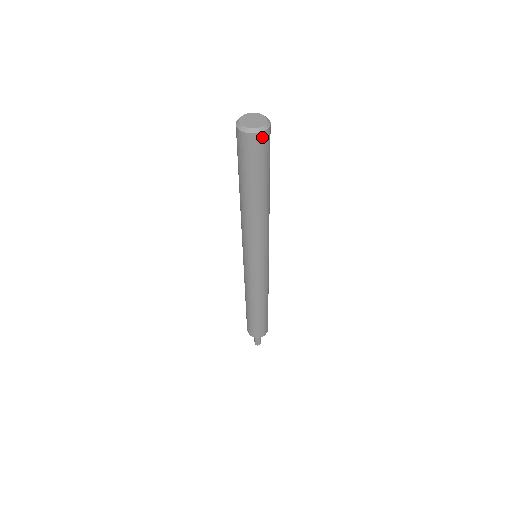
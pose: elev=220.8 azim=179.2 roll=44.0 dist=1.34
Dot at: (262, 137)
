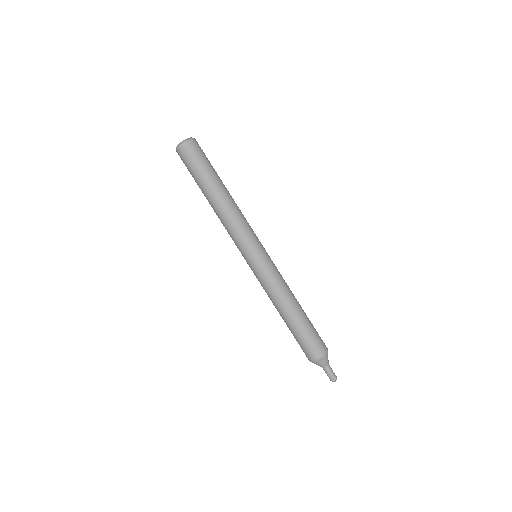
Dot at: (193, 142)
